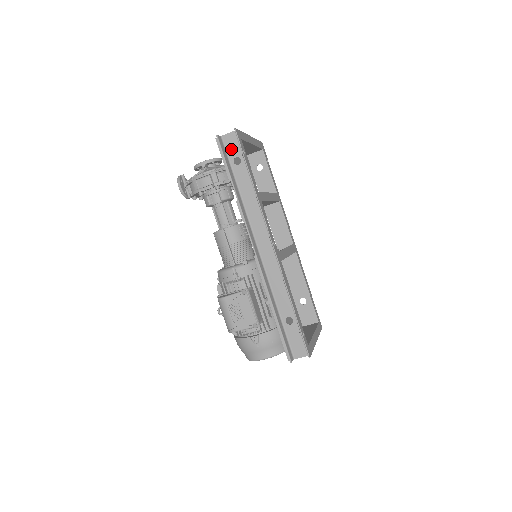
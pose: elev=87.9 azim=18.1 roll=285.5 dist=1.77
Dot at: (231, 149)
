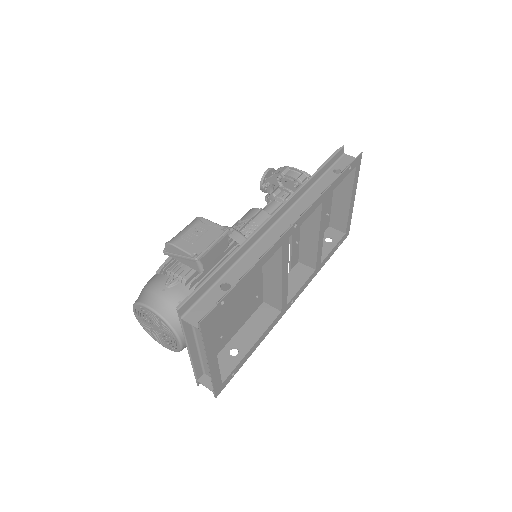
Dot at: (342, 163)
